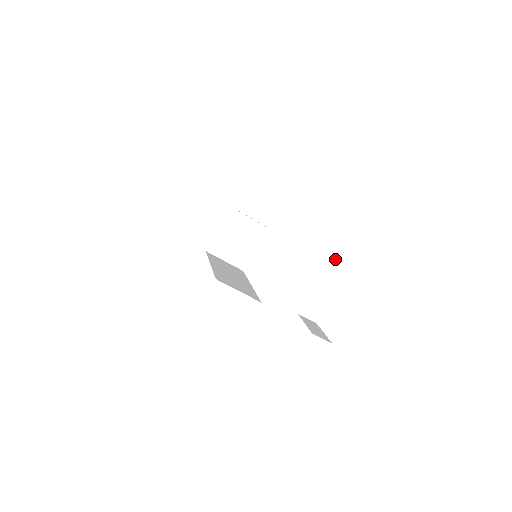
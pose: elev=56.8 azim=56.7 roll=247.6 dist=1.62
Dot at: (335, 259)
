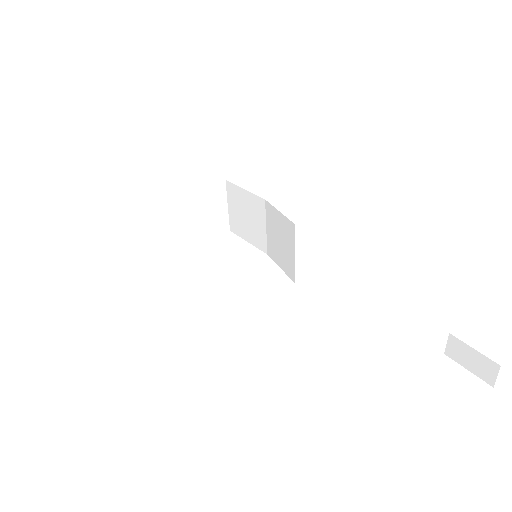
Dot at: (442, 339)
